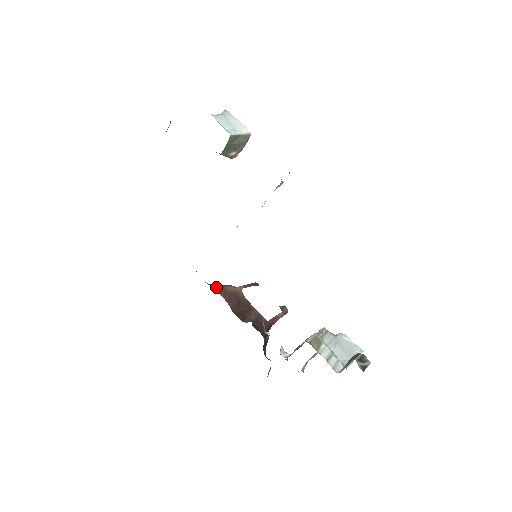
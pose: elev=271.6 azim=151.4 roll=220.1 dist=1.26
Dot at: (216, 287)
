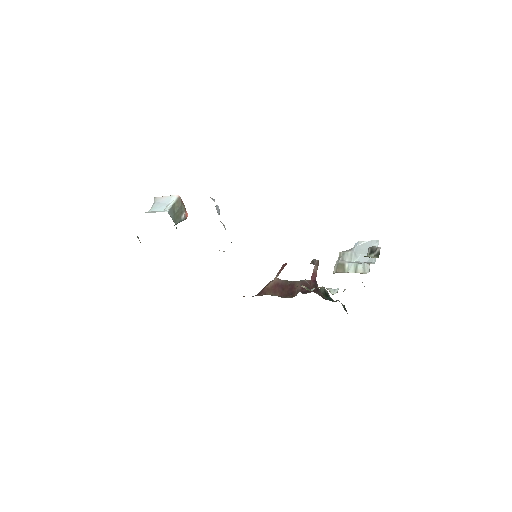
Dot at: (260, 293)
